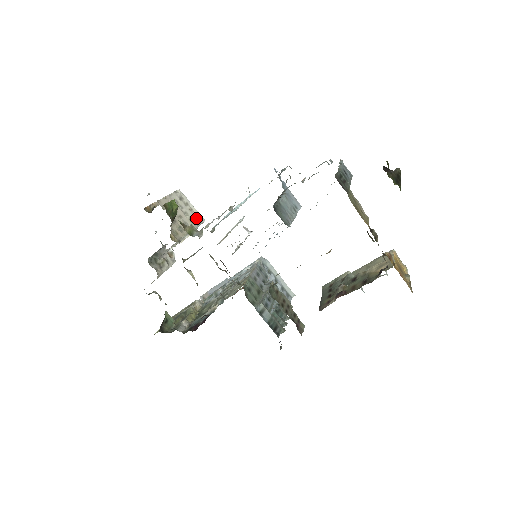
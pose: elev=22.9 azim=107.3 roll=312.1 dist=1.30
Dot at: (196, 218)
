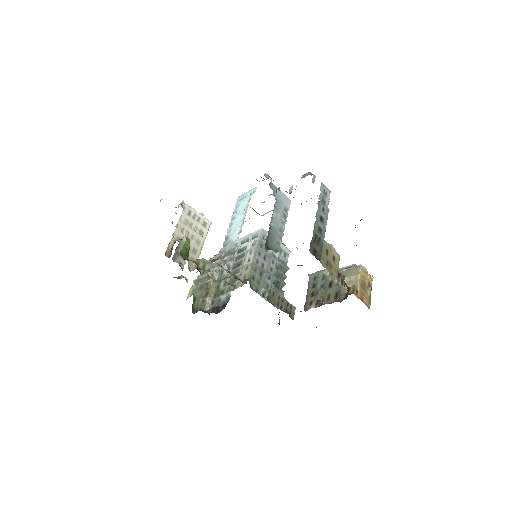
Dot at: (204, 226)
